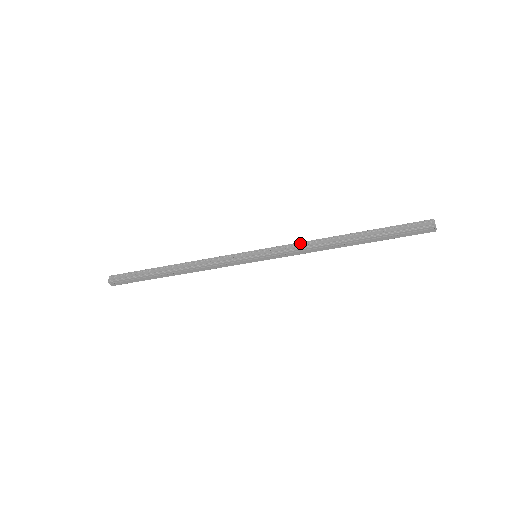
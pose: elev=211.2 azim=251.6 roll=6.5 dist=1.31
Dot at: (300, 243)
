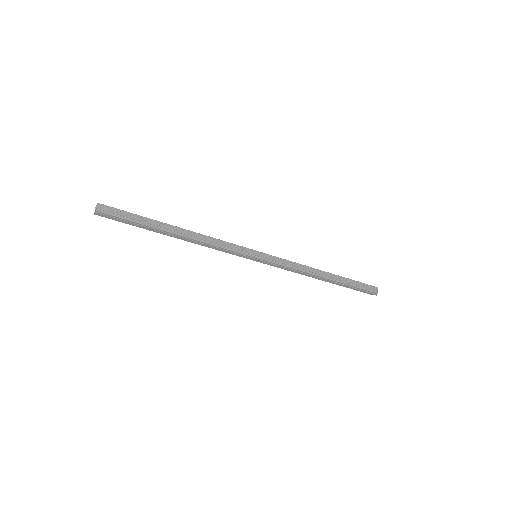
Dot at: (295, 263)
